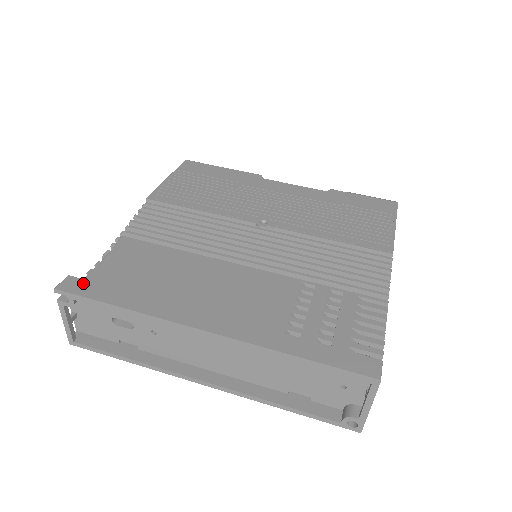
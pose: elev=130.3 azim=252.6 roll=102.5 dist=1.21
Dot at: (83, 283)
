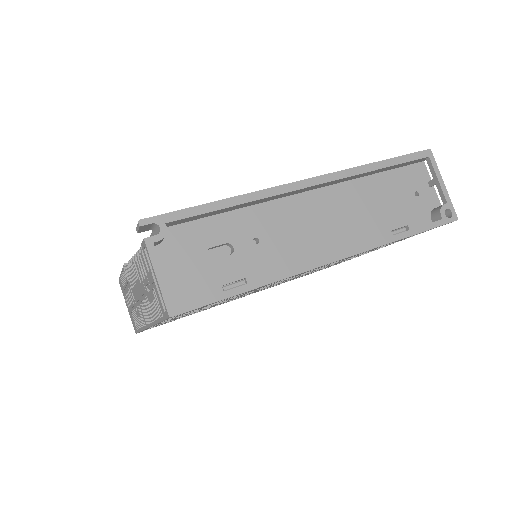
Dot at: occluded
